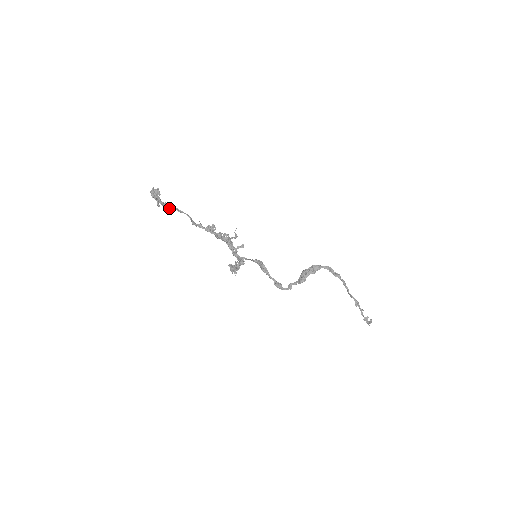
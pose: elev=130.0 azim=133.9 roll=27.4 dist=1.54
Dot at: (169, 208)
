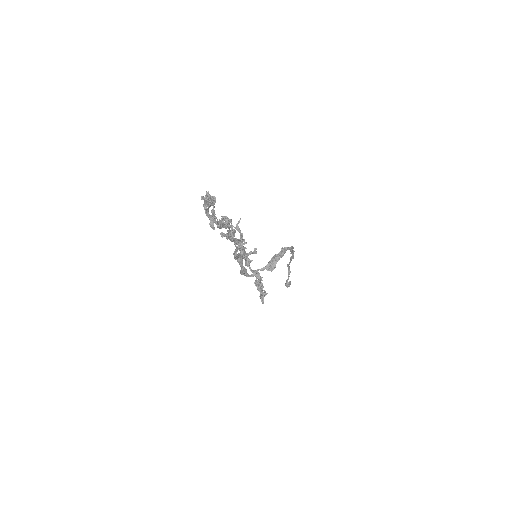
Dot at: occluded
